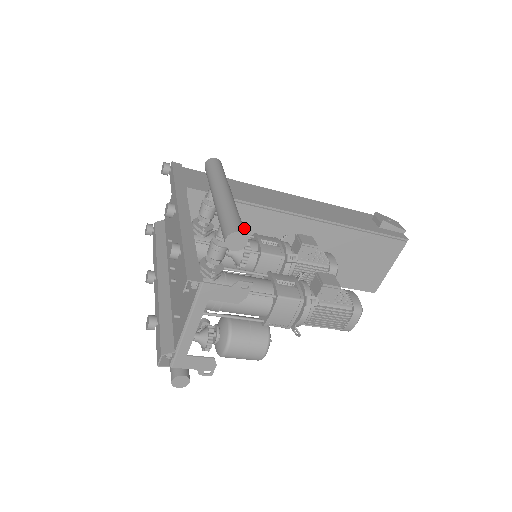
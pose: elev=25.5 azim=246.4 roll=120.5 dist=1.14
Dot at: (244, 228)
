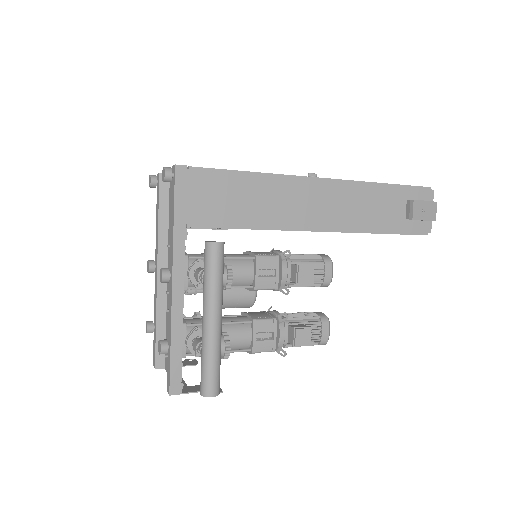
Dot at: occluded
